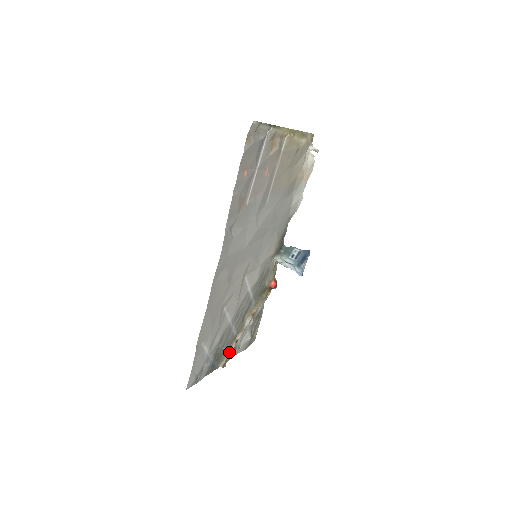
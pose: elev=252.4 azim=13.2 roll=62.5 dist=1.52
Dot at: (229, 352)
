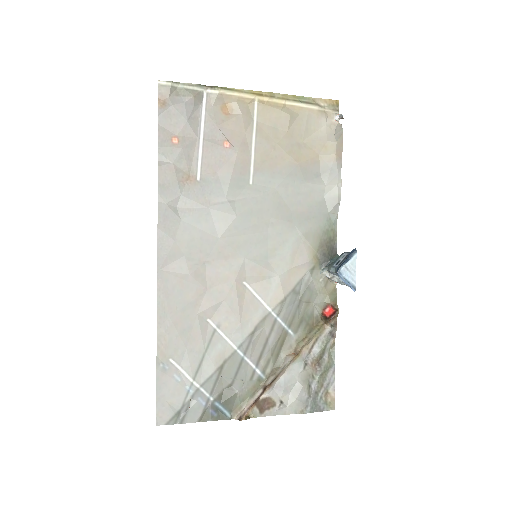
Dot at: (251, 400)
